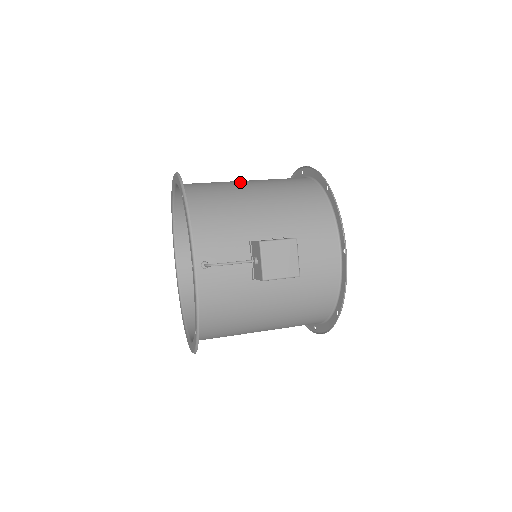
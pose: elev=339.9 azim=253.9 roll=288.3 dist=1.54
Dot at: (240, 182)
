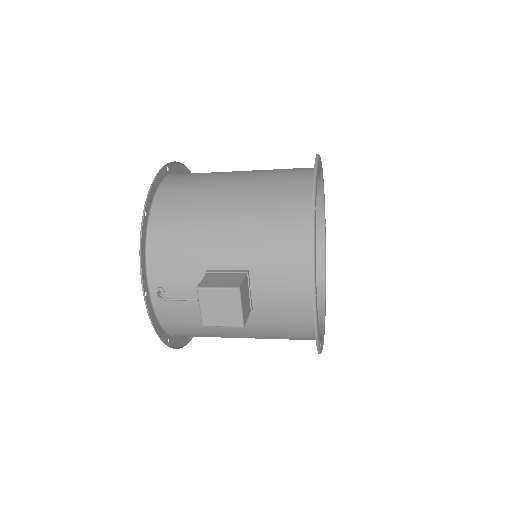
Dot at: (226, 183)
